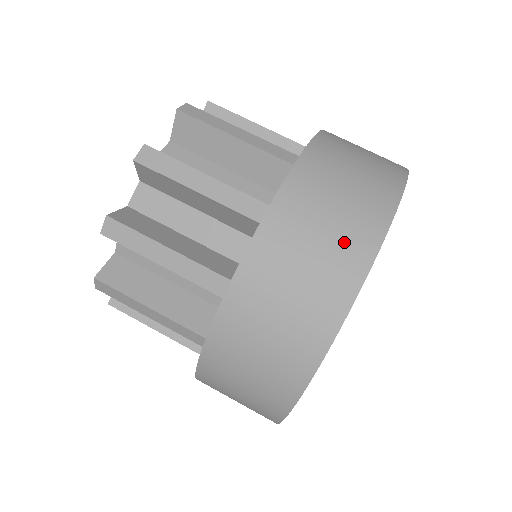
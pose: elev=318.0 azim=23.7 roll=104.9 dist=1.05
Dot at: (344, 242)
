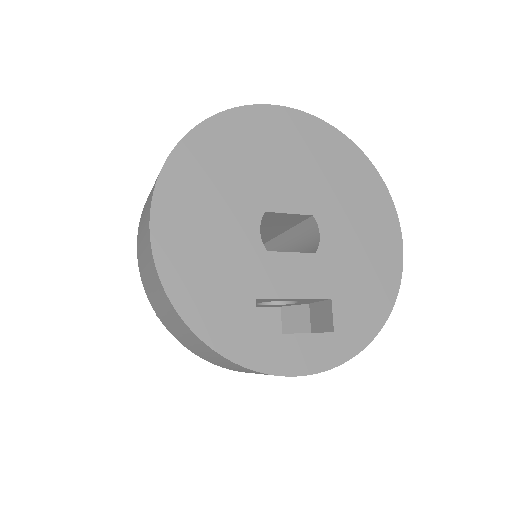
Dot at: occluded
